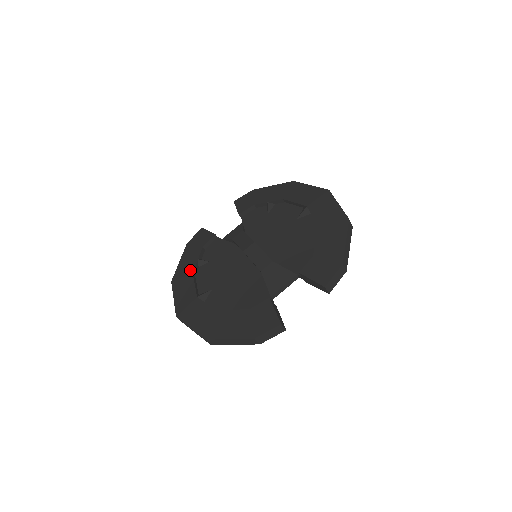
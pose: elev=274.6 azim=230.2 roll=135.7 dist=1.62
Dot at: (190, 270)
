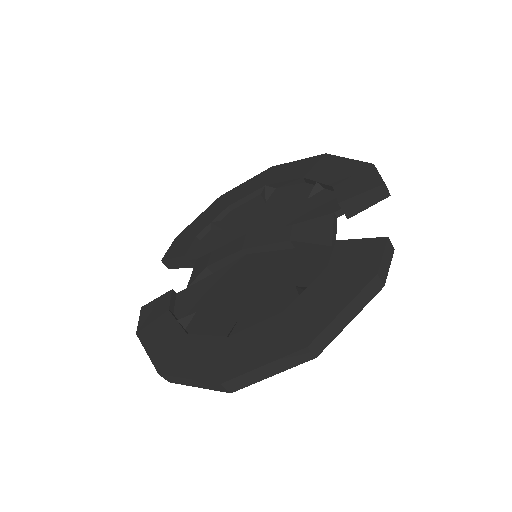
Dot at: (178, 336)
